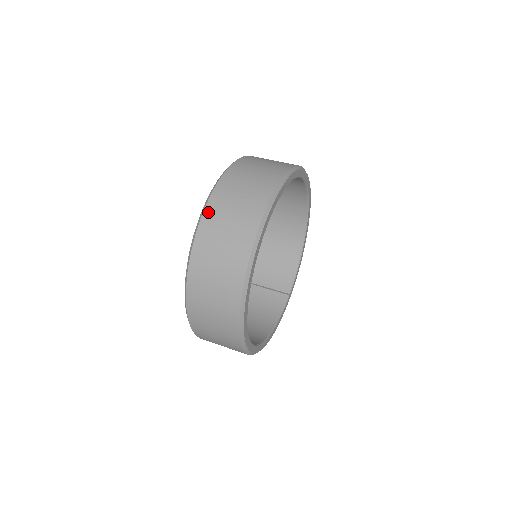
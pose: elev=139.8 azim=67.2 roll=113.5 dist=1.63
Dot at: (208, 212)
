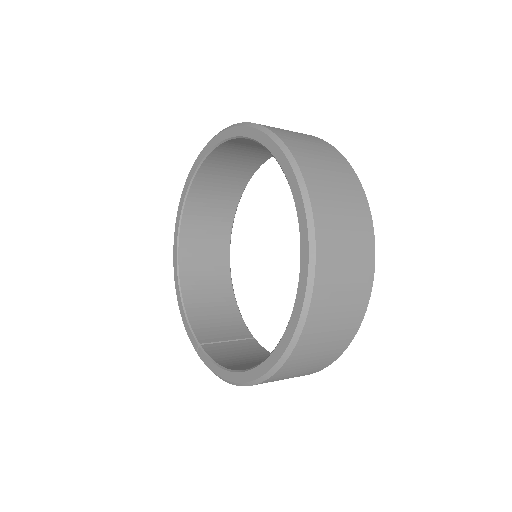
Dot at: (283, 137)
